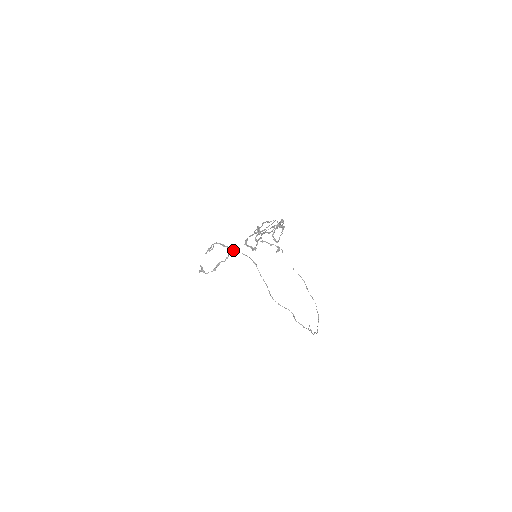
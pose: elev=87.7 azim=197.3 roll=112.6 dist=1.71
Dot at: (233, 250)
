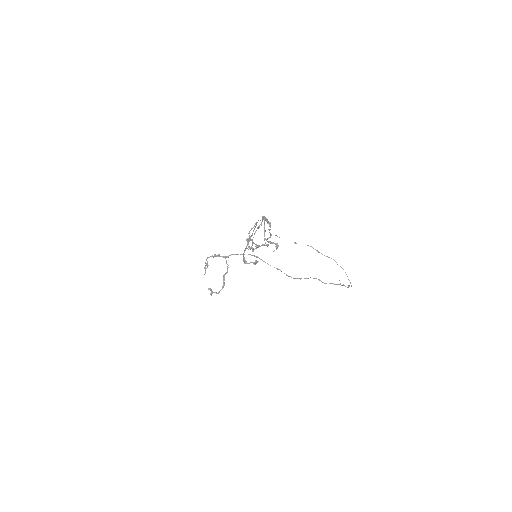
Dot at: (228, 256)
